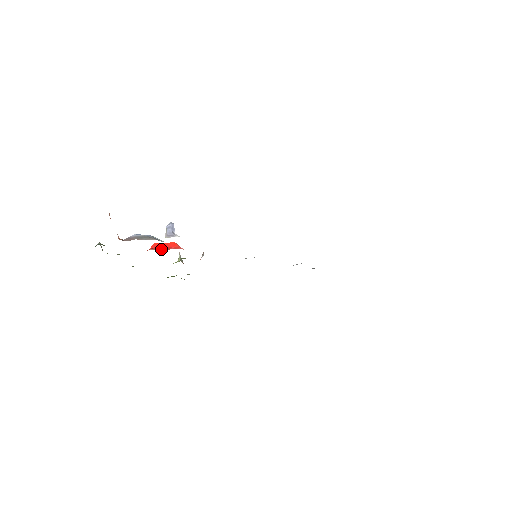
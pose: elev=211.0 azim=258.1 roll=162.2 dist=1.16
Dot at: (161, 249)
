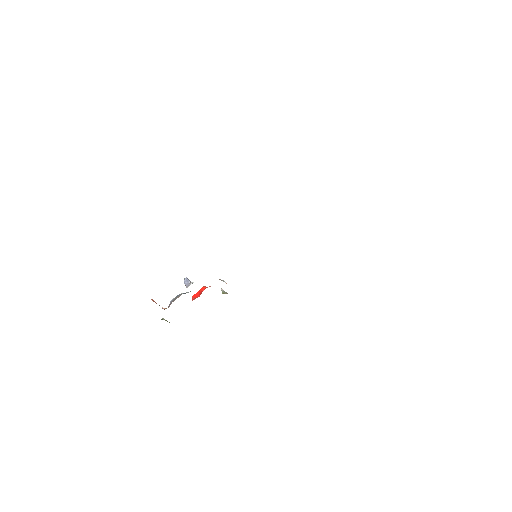
Dot at: (198, 296)
